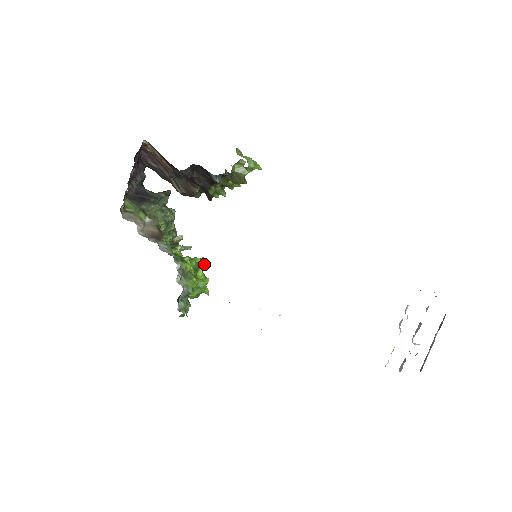
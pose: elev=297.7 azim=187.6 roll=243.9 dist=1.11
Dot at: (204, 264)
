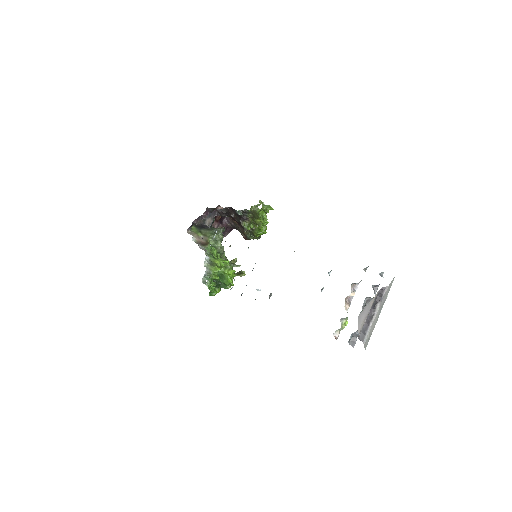
Dot at: (242, 273)
